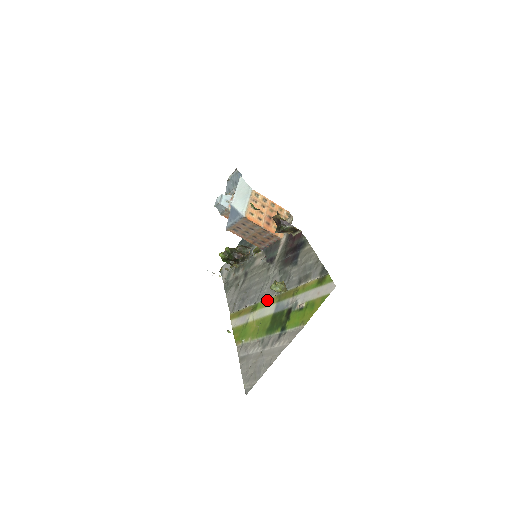
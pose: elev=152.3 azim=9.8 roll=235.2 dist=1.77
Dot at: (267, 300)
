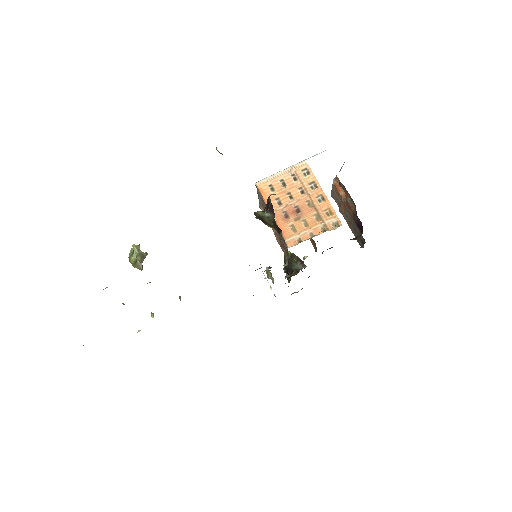
Dot at: occluded
